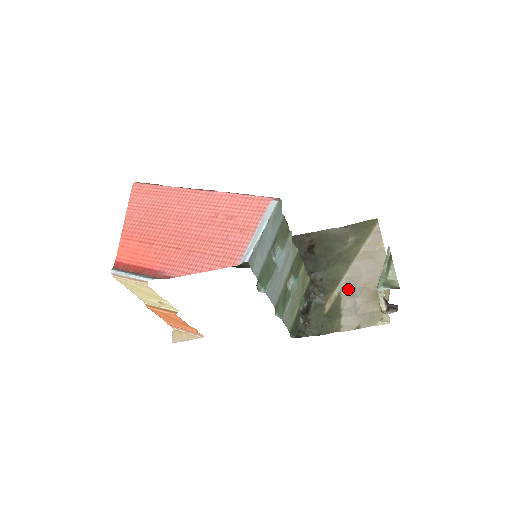
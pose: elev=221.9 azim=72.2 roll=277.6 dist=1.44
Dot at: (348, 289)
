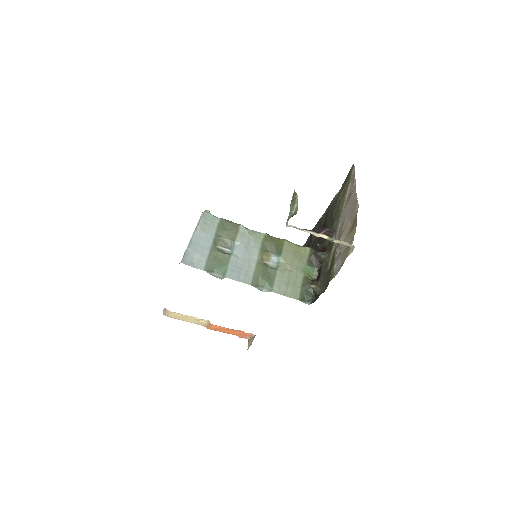
Dot at: (338, 238)
